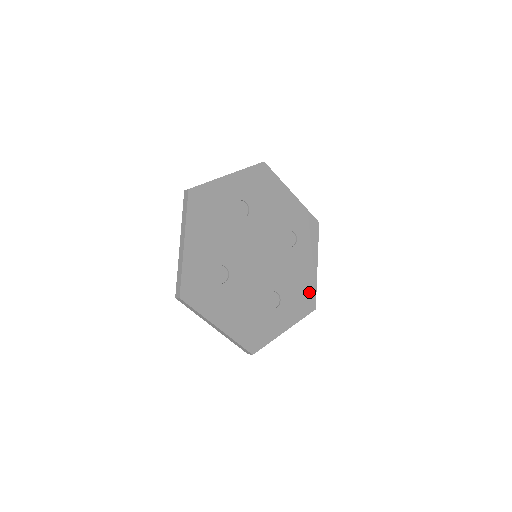
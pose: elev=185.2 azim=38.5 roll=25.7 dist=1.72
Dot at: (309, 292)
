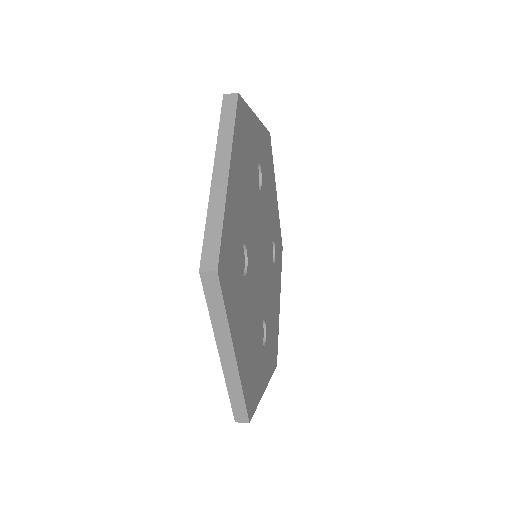
Dot at: (276, 337)
